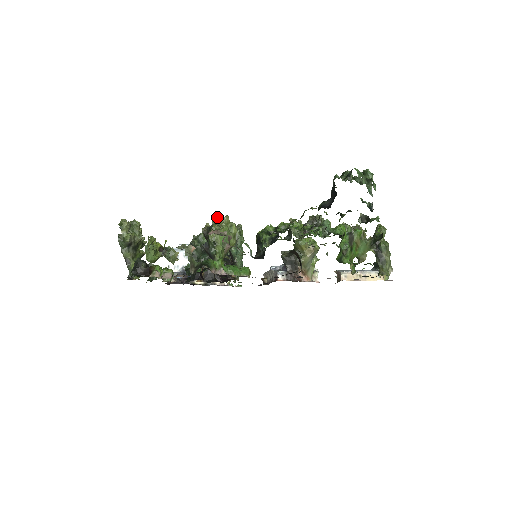
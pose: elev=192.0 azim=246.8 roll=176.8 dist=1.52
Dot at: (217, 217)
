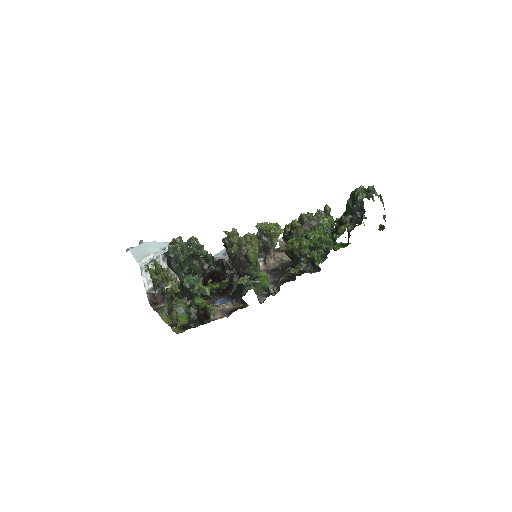
Dot at: (250, 238)
